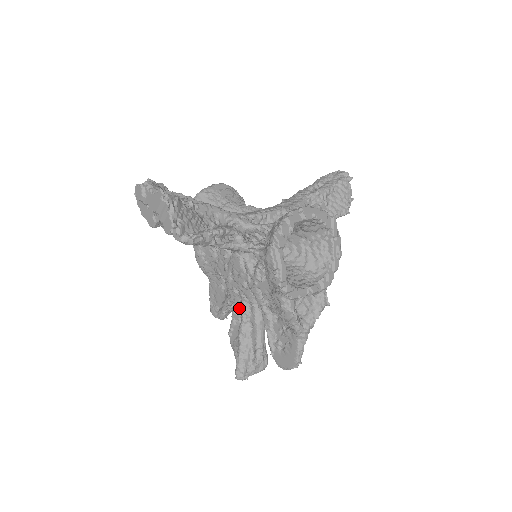
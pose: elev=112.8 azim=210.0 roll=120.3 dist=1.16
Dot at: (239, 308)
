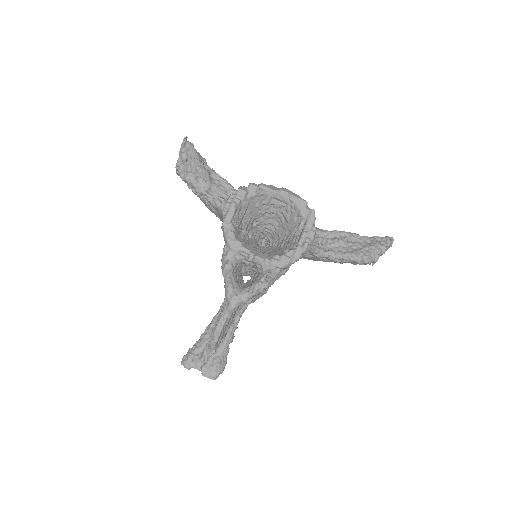
Dot at: occluded
